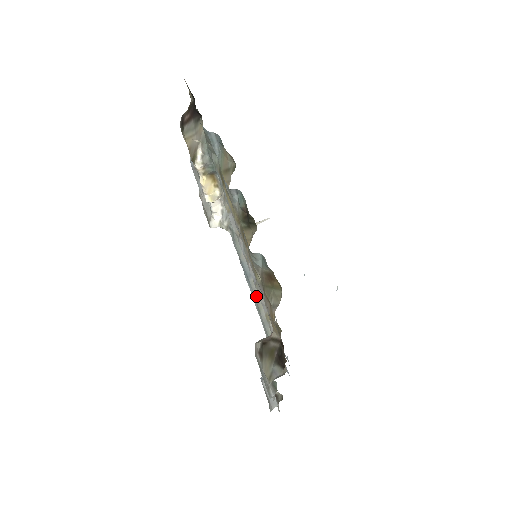
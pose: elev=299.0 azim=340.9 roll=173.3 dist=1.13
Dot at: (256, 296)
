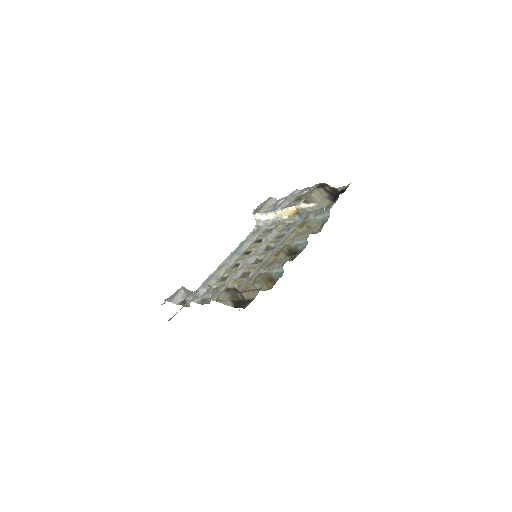
Dot at: (228, 263)
